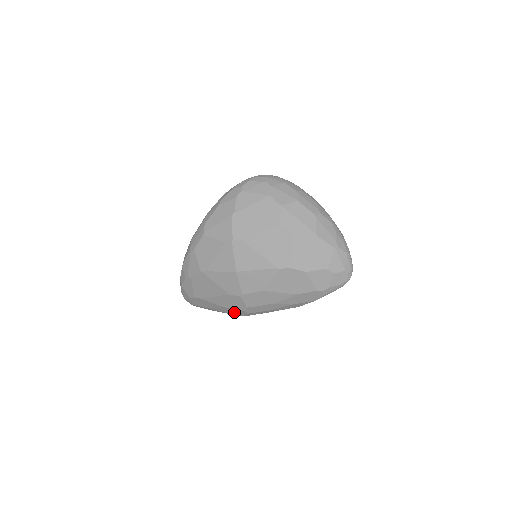
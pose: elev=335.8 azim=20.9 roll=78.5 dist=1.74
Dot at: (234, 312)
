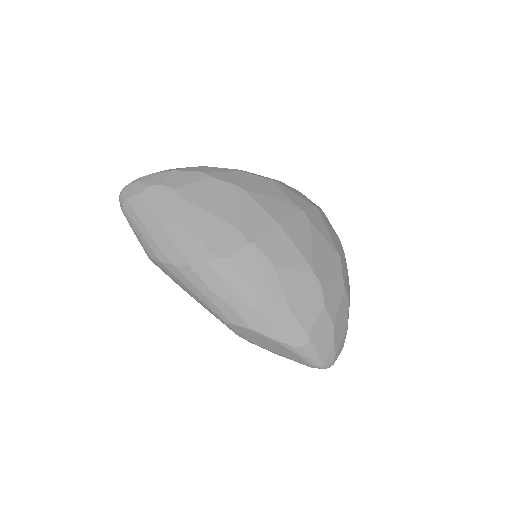
Dot at: (190, 249)
